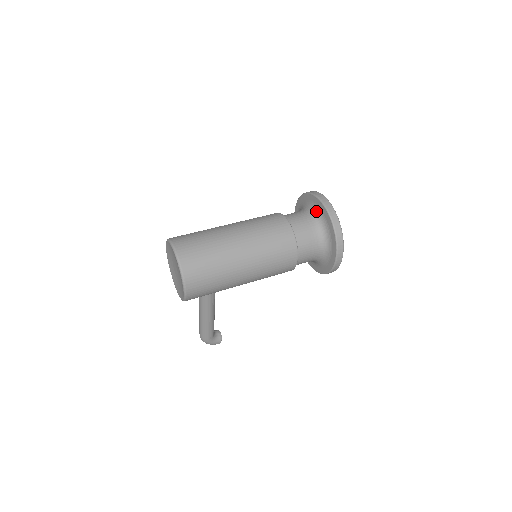
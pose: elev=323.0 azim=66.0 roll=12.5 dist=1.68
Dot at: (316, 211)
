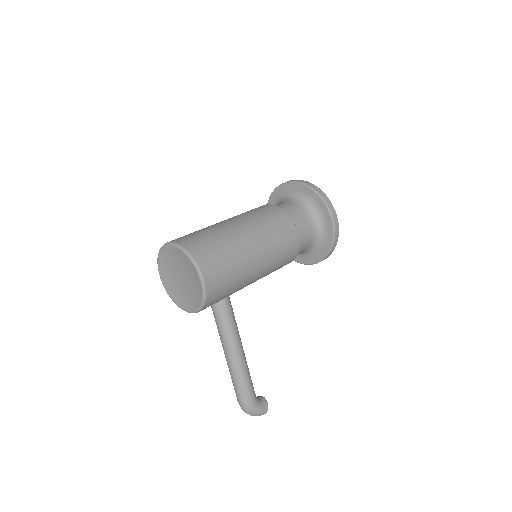
Dot at: (288, 195)
